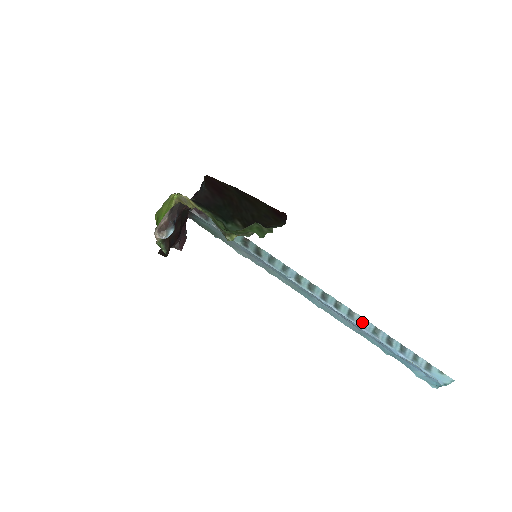
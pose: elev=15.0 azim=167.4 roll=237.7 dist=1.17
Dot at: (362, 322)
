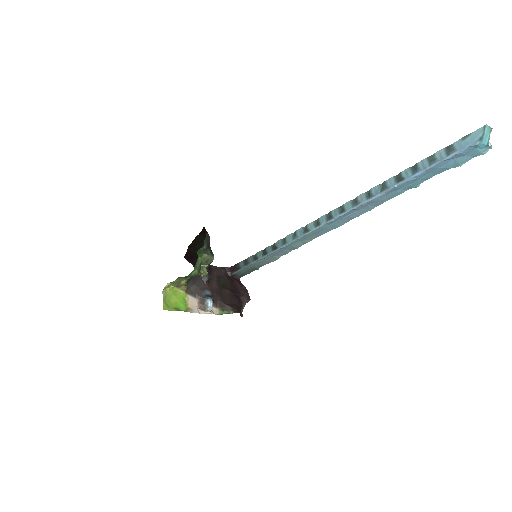
Dot at: (368, 195)
